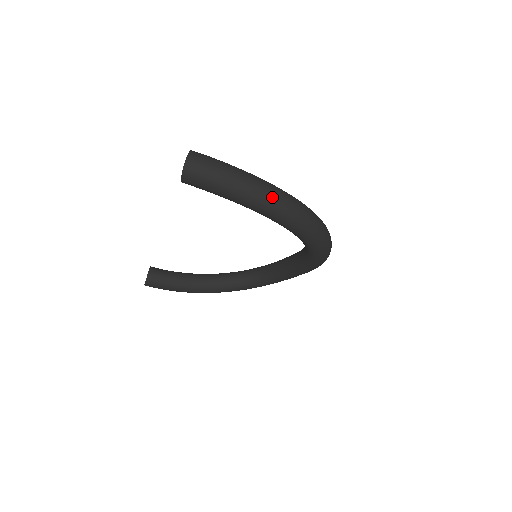
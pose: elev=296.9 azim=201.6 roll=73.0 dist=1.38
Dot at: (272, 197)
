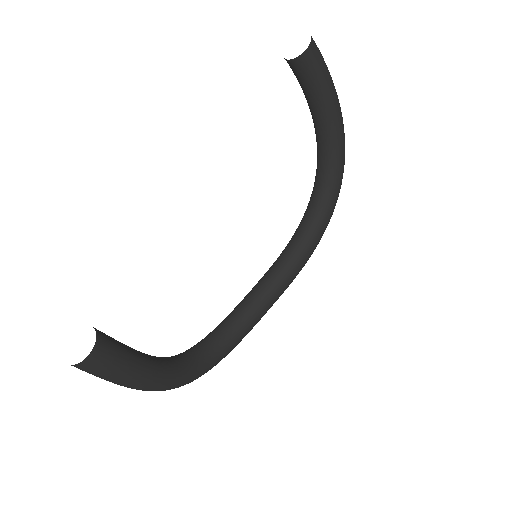
Dot at: occluded
